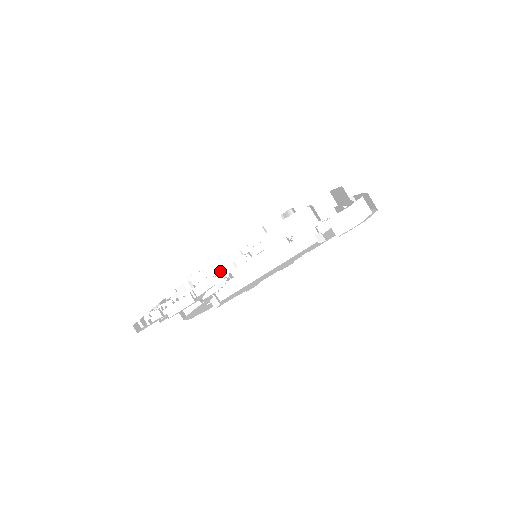
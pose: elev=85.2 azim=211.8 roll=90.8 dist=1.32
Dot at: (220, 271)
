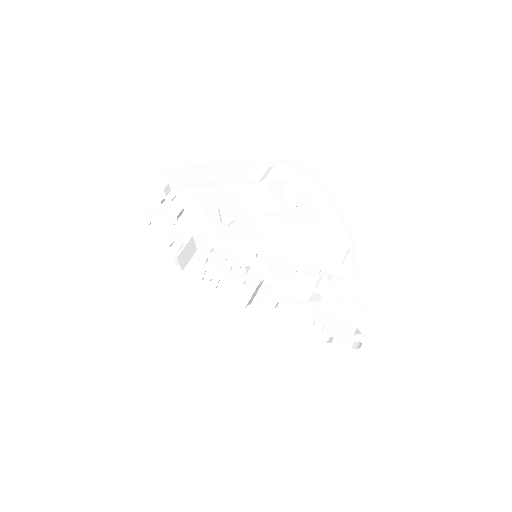
Dot at: (235, 261)
